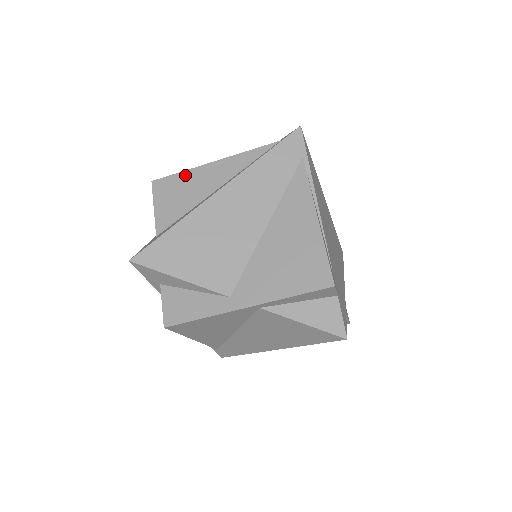
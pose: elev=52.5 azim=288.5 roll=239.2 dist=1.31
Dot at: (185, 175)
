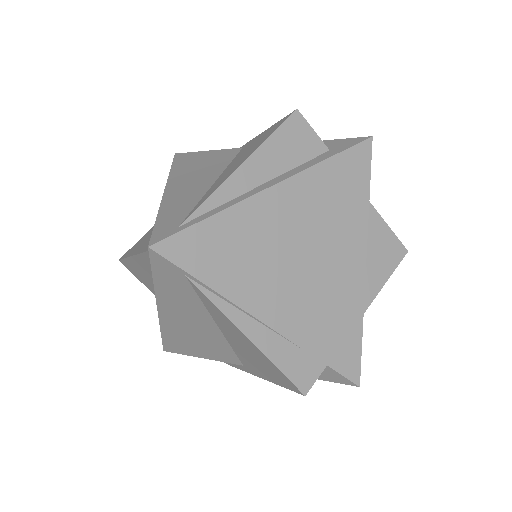
Dot at: (129, 263)
